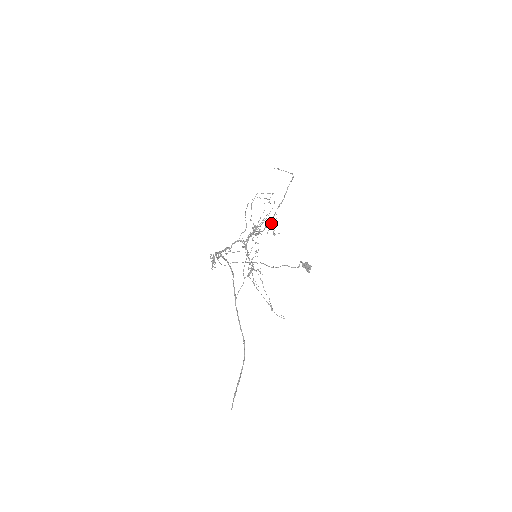
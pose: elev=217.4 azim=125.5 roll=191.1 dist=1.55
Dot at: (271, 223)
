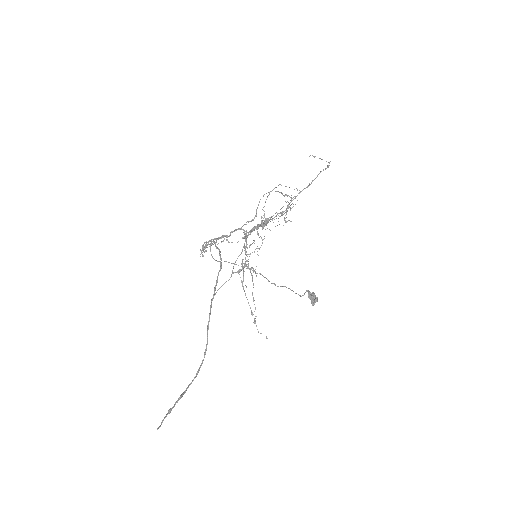
Dot at: occluded
